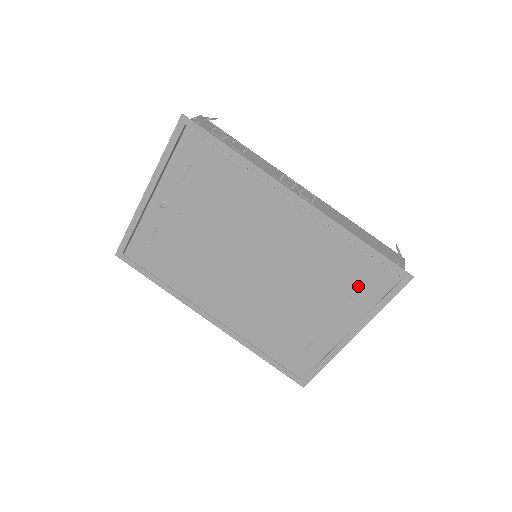
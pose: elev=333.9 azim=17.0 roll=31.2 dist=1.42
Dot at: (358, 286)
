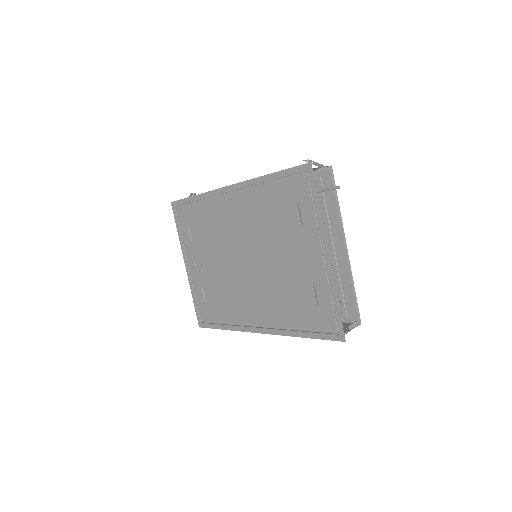
Dot at: (295, 208)
